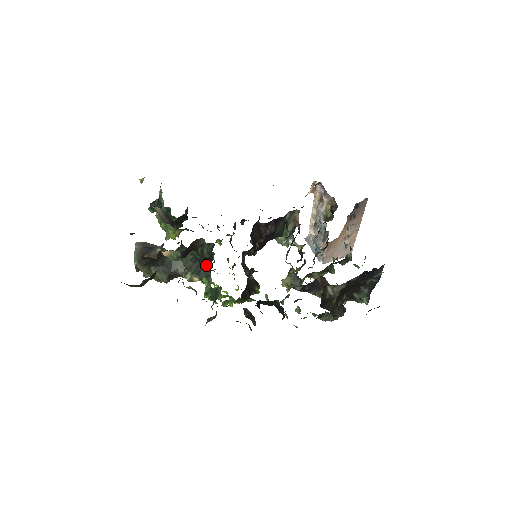
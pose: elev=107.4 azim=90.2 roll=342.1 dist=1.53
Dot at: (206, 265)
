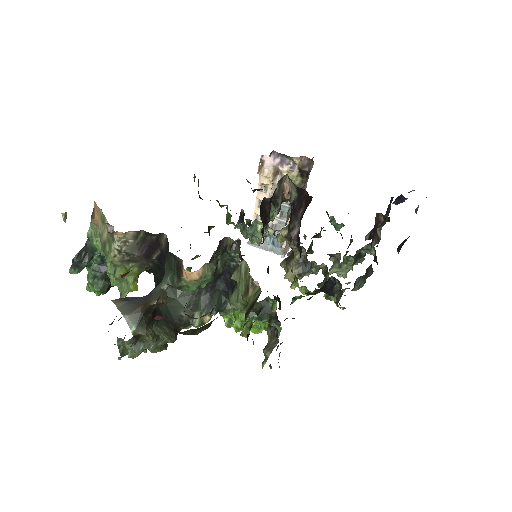
Dot at: (217, 289)
